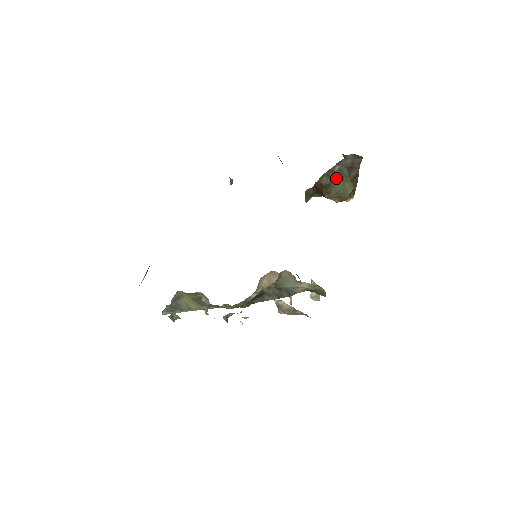
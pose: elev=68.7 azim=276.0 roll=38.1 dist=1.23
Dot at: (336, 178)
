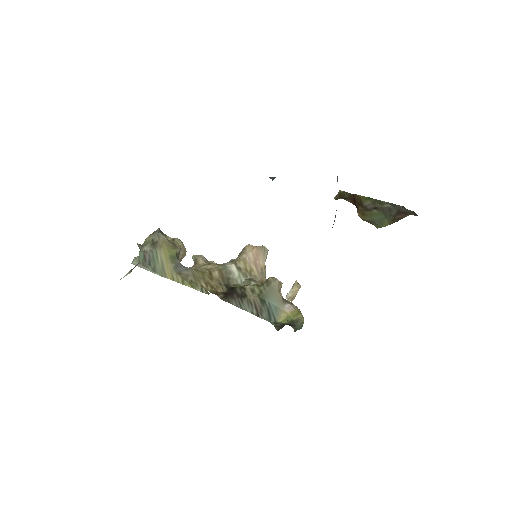
Dot at: (380, 210)
